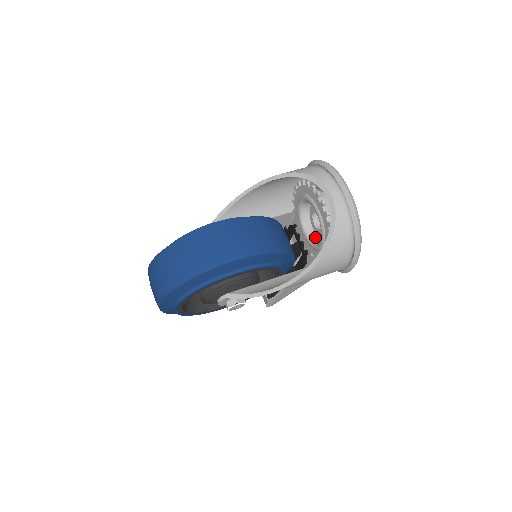
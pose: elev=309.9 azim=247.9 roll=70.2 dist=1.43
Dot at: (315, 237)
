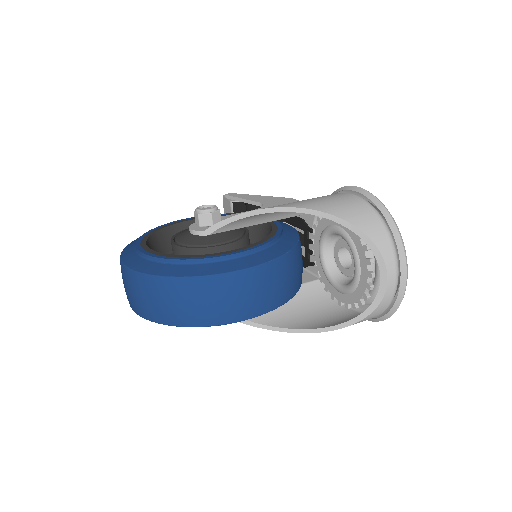
Dot at: (332, 264)
